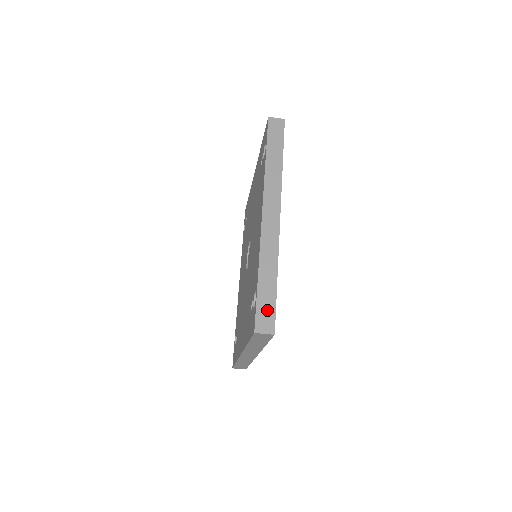
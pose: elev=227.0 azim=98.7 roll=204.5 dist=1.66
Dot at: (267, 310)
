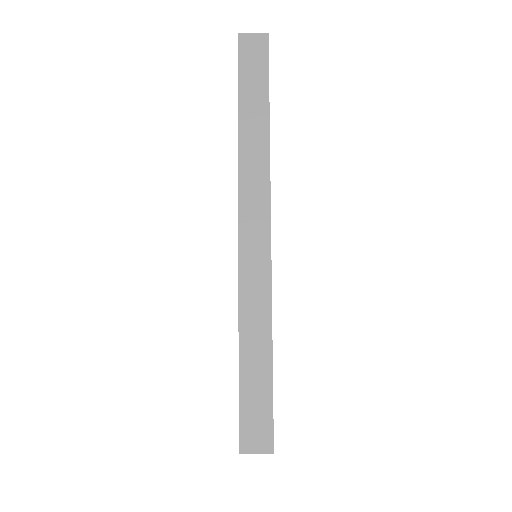
Dot at: (258, 411)
